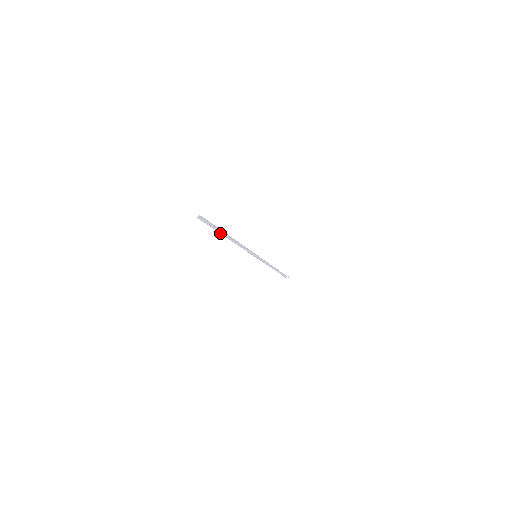
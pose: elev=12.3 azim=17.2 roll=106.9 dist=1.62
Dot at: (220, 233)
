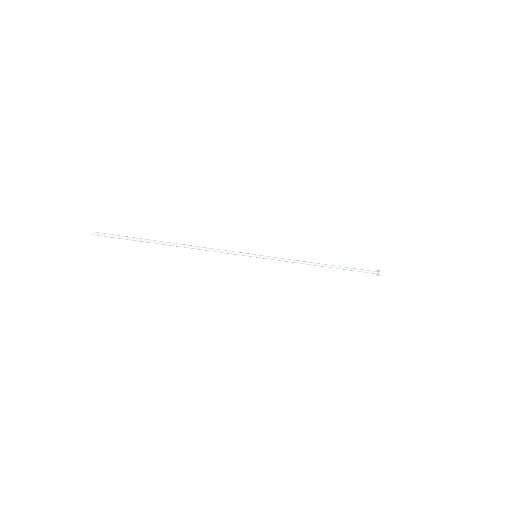
Dot at: (149, 242)
